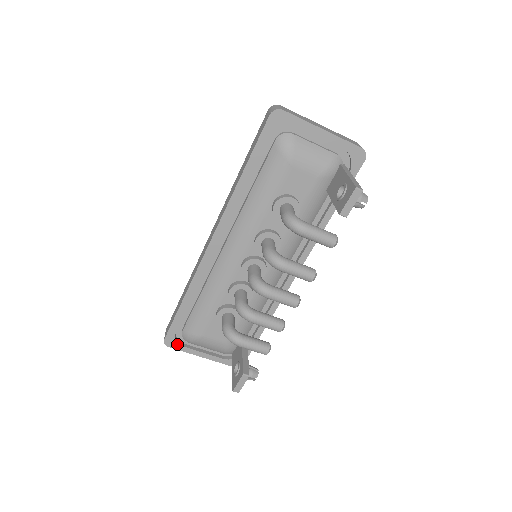
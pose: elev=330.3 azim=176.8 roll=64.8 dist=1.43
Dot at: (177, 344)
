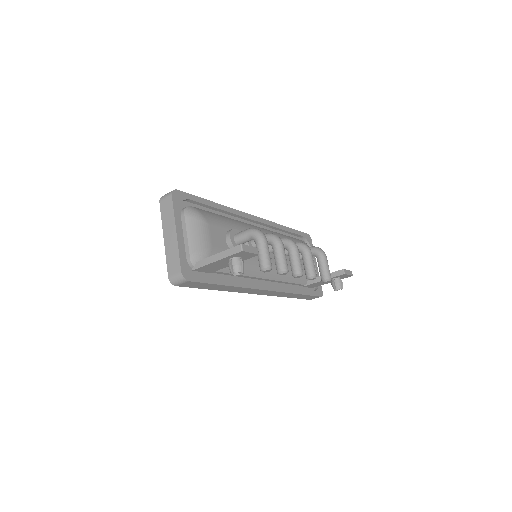
Dot at: (178, 203)
